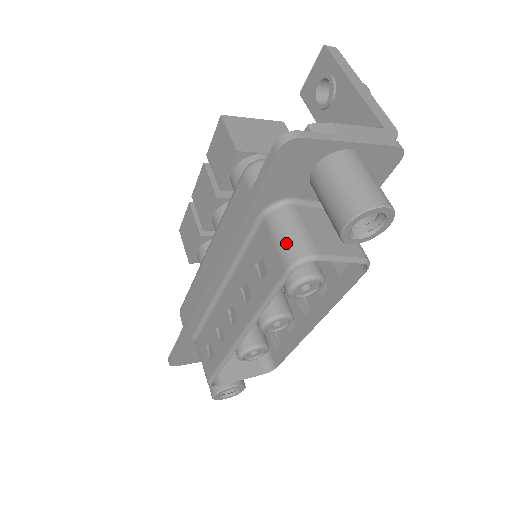
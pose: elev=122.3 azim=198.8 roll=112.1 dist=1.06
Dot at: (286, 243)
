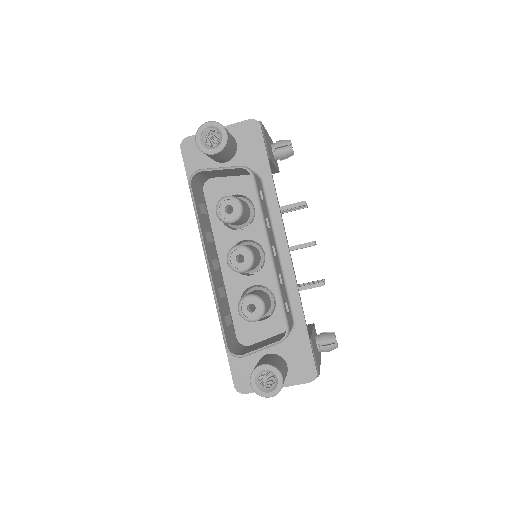
Dot at: (194, 181)
